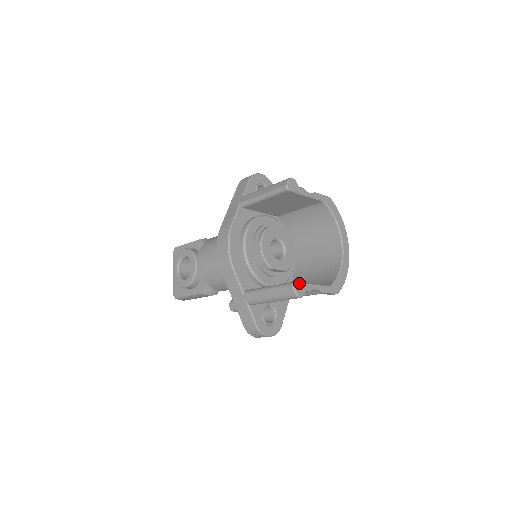
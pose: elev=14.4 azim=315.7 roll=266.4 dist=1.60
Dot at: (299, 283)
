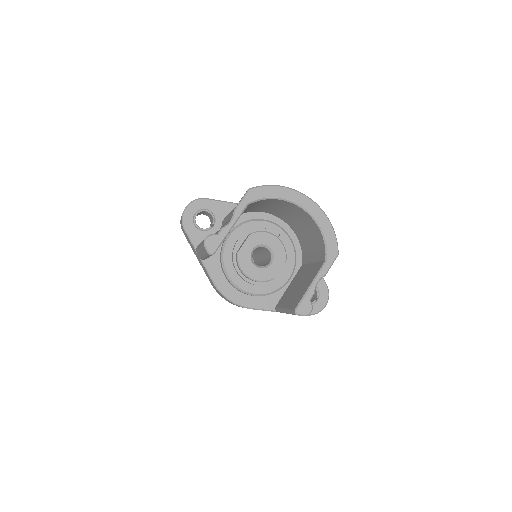
Dot at: (299, 305)
